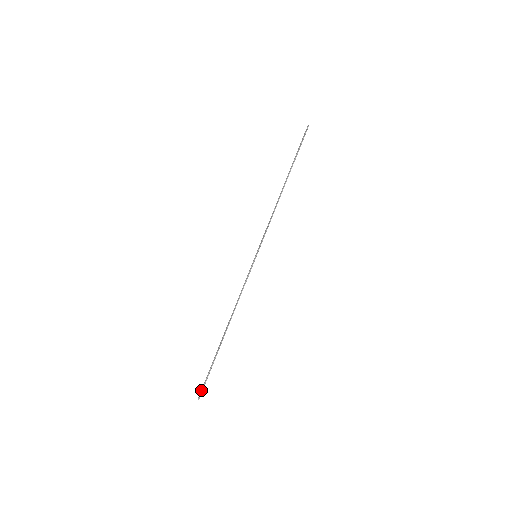
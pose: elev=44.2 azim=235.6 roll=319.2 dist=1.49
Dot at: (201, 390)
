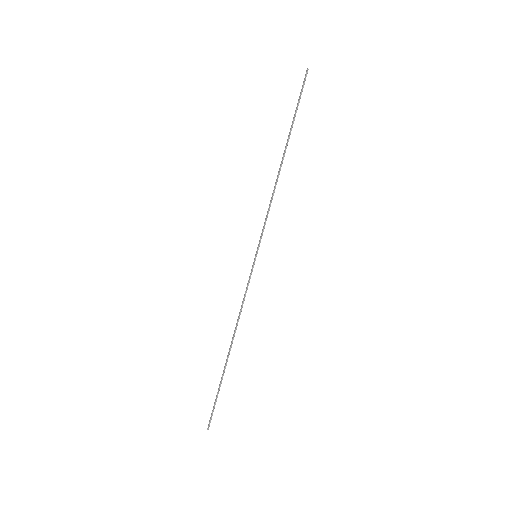
Dot at: (209, 420)
